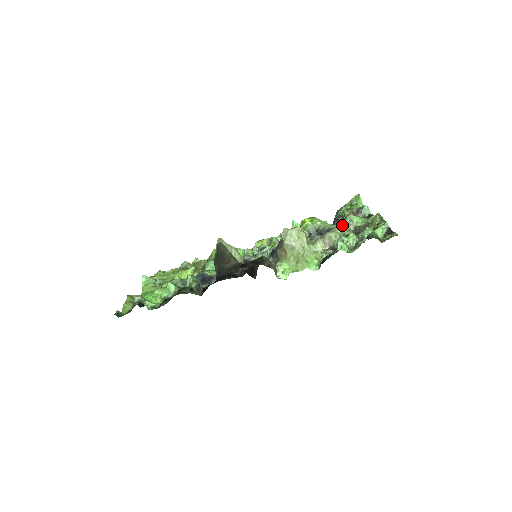
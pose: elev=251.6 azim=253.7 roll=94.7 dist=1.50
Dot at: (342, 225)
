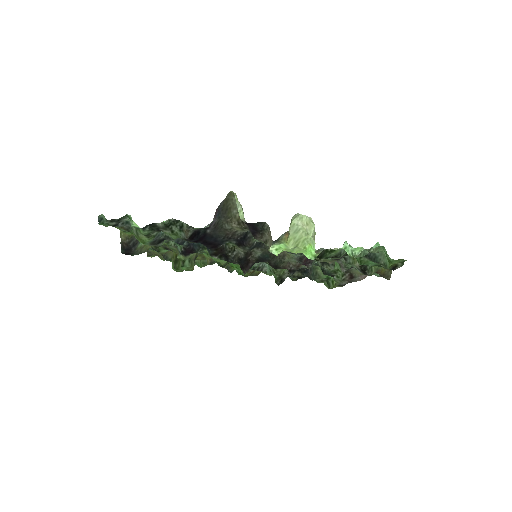
Dot at: occluded
